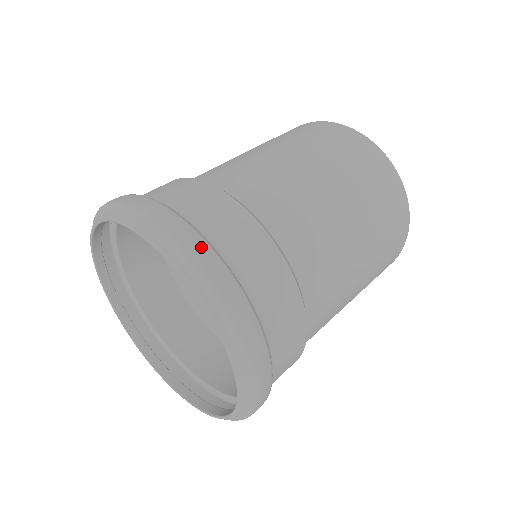
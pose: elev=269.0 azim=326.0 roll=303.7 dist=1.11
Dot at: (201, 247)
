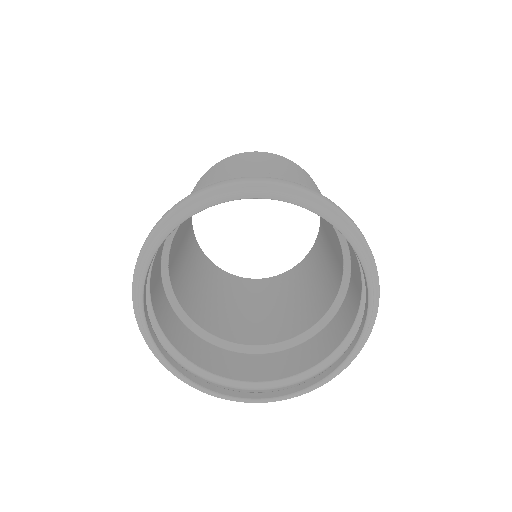
Dot at: (222, 182)
